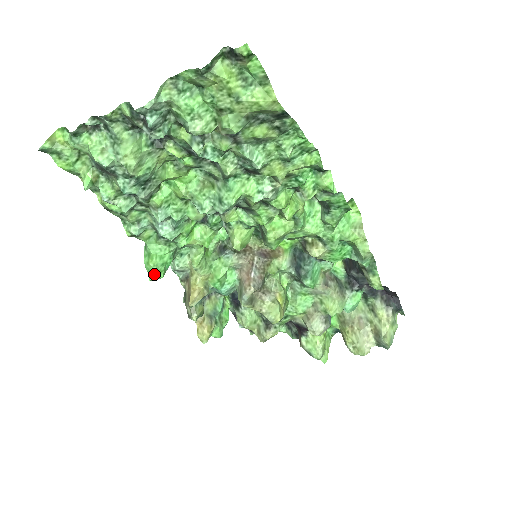
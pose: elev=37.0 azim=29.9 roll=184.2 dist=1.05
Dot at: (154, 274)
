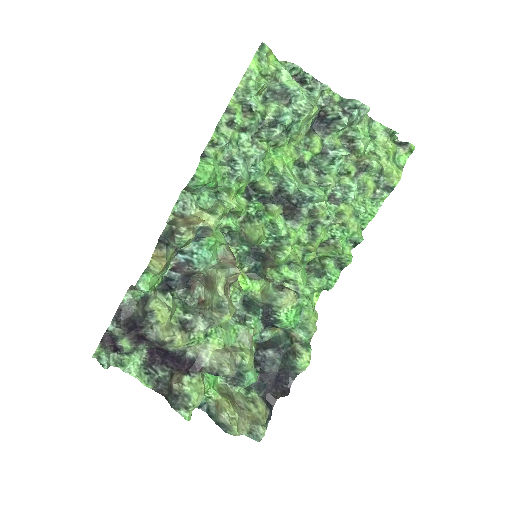
Dot at: (207, 173)
